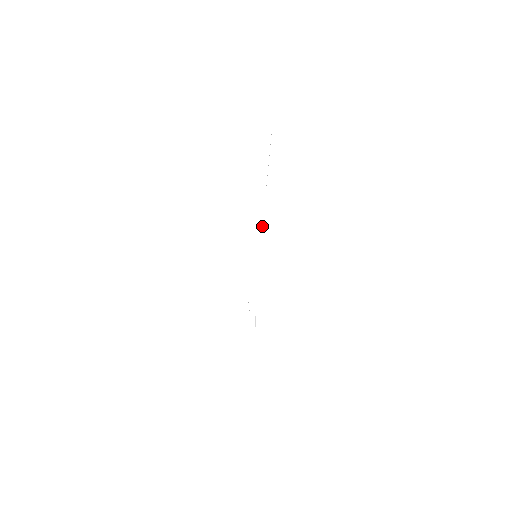
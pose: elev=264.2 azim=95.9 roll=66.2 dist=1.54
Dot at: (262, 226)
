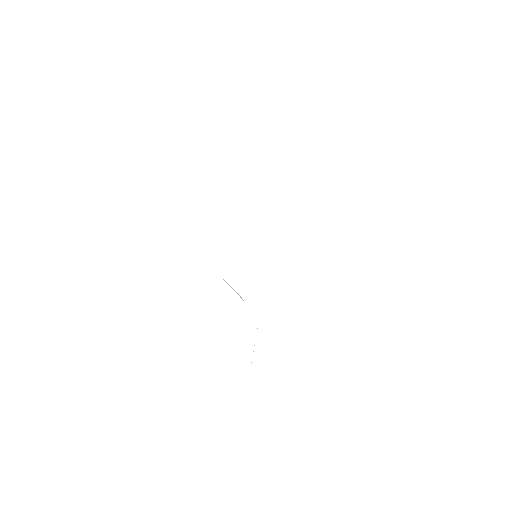
Dot at: occluded
